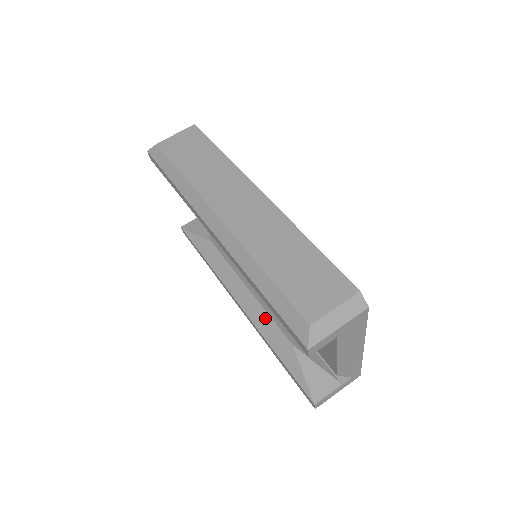
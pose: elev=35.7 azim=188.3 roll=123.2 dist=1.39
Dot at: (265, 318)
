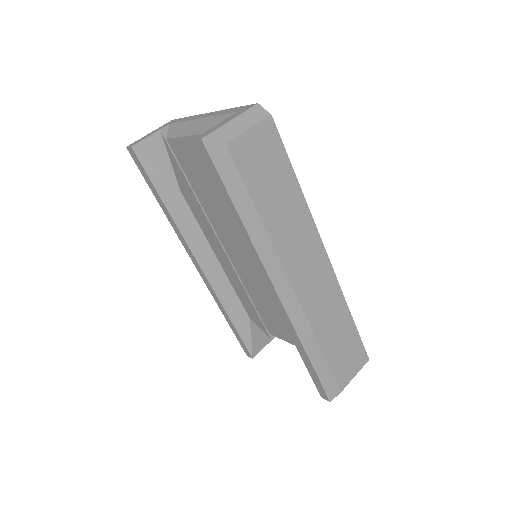
Dot at: (229, 291)
